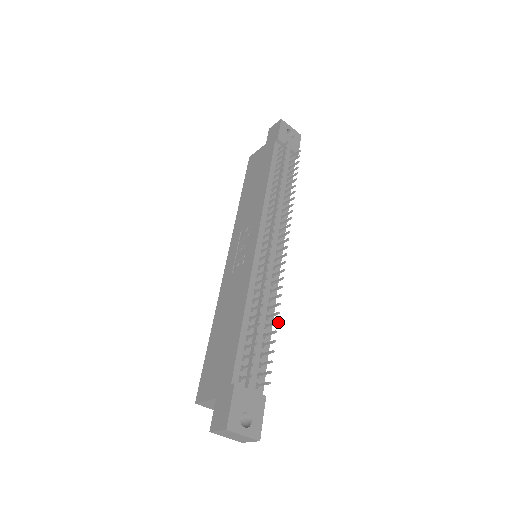
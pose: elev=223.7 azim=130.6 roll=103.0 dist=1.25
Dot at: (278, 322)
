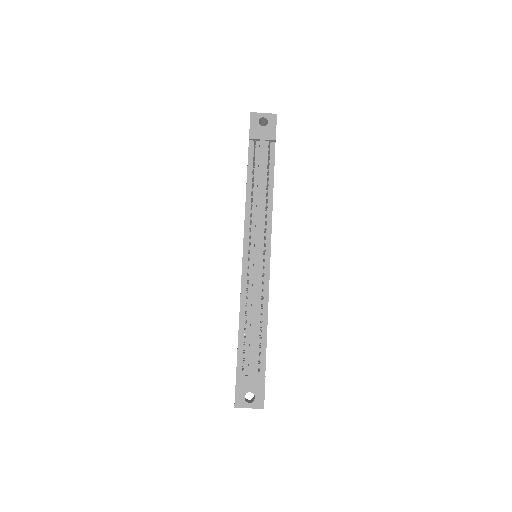
Dot at: occluded
